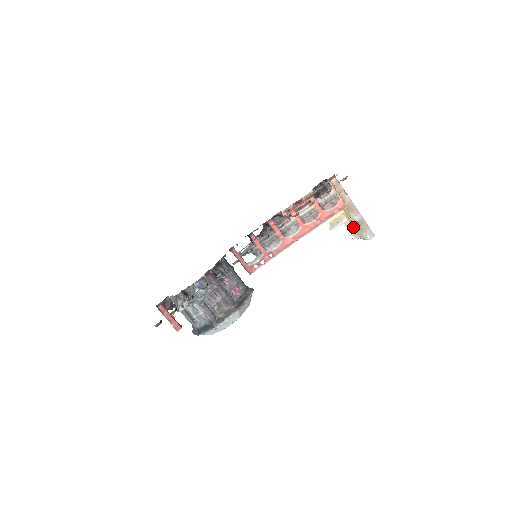
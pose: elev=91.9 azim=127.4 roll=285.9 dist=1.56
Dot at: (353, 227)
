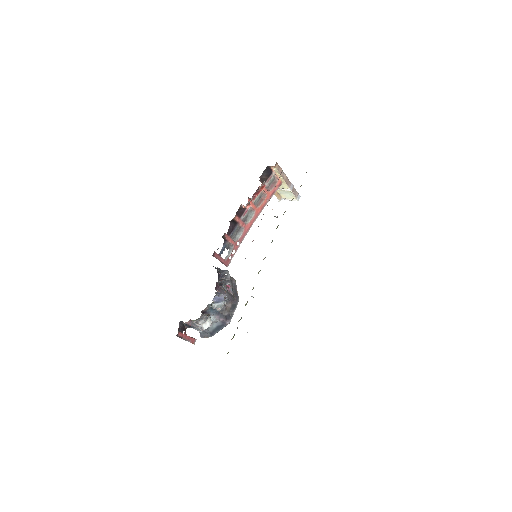
Dot at: (278, 192)
